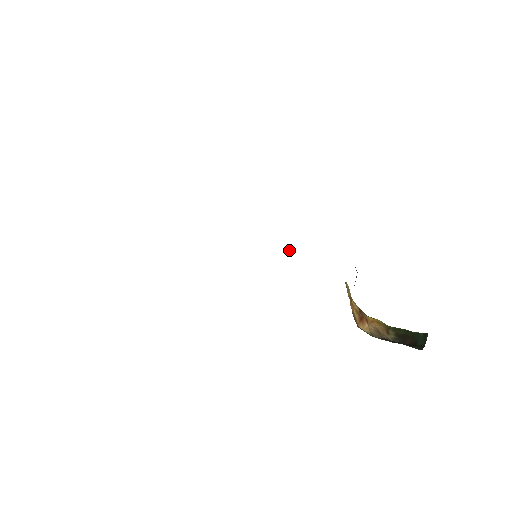
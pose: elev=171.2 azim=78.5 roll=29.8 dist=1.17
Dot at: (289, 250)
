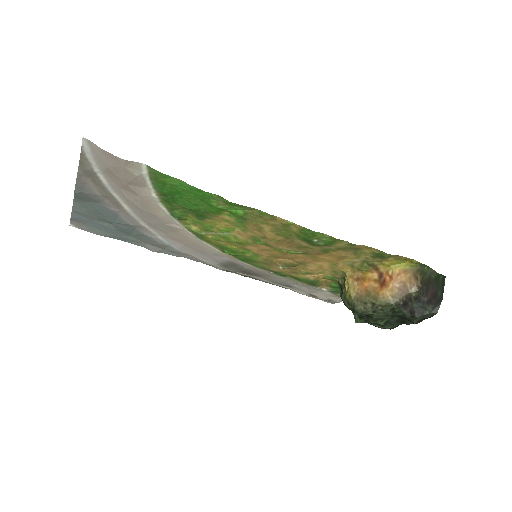
Dot at: (282, 264)
